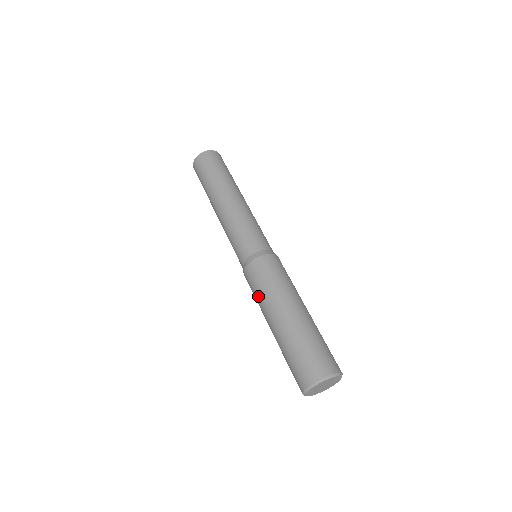
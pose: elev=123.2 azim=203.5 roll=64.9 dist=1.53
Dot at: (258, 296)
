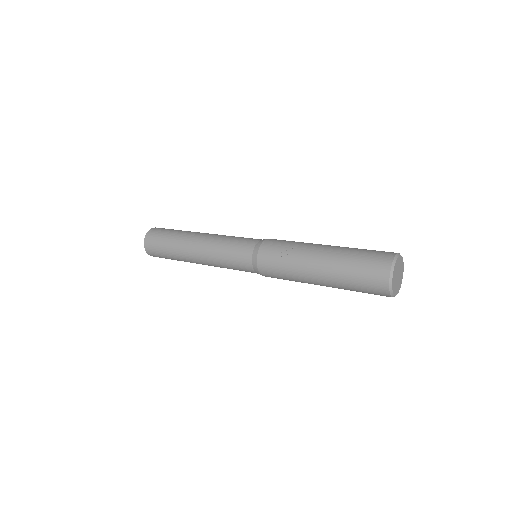
Dot at: (295, 242)
